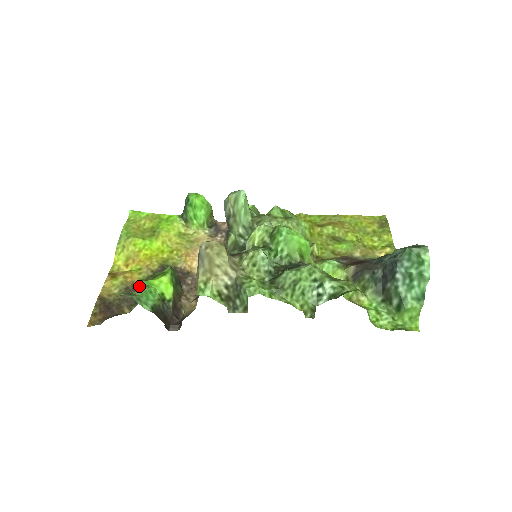
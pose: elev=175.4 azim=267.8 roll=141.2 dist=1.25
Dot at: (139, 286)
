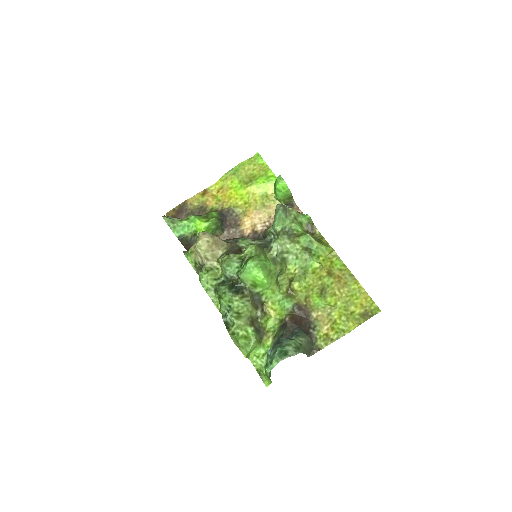
Dot at: (187, 218)
